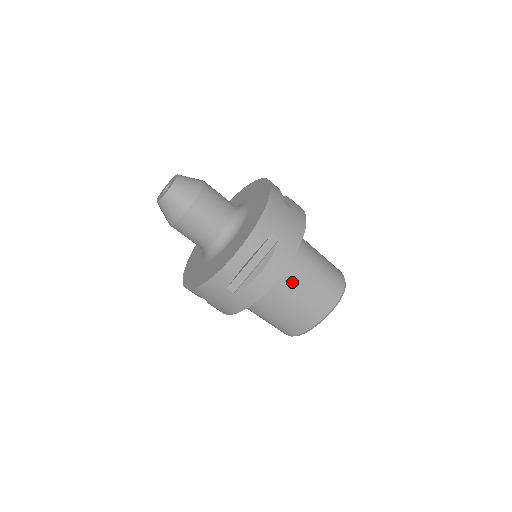
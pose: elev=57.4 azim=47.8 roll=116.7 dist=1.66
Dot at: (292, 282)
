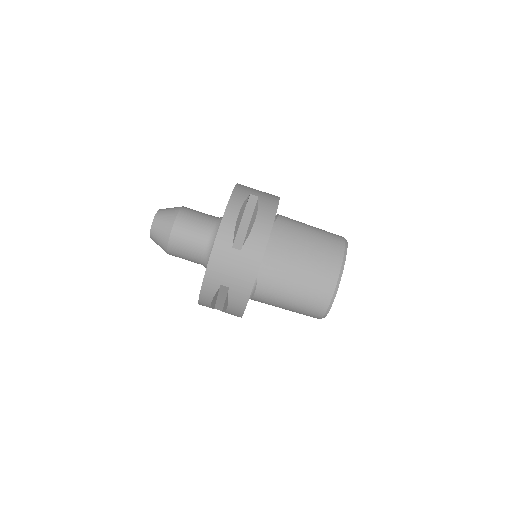
Dot at: (292, 239)
